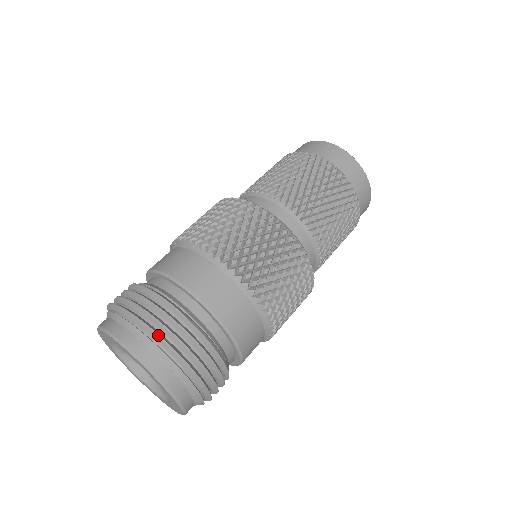
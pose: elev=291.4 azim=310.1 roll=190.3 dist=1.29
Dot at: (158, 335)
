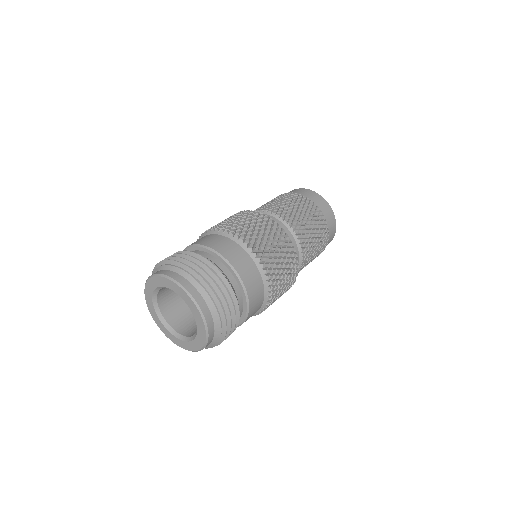
Dot at: (202, 277)
